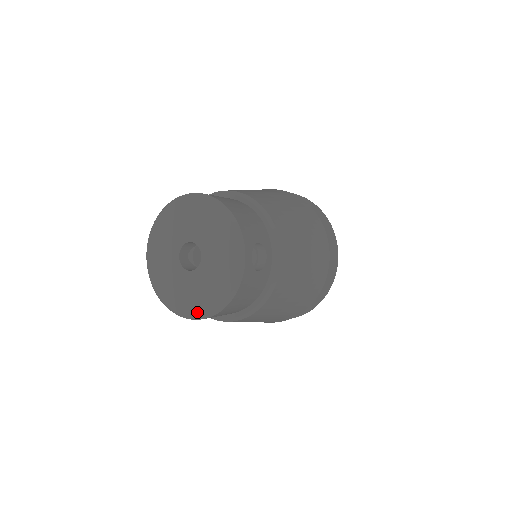
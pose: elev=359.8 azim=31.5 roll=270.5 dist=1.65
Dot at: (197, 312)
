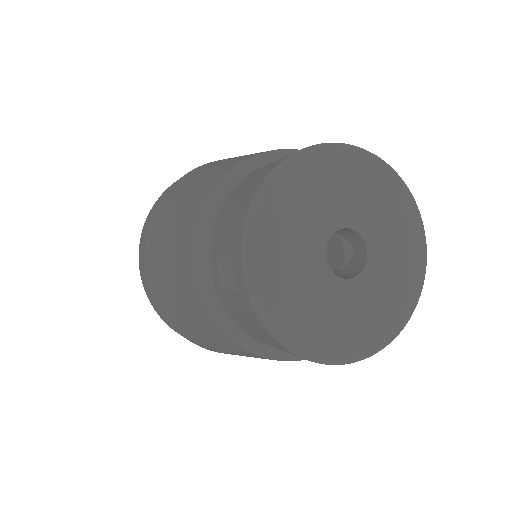
Dot at: (375, 343)
